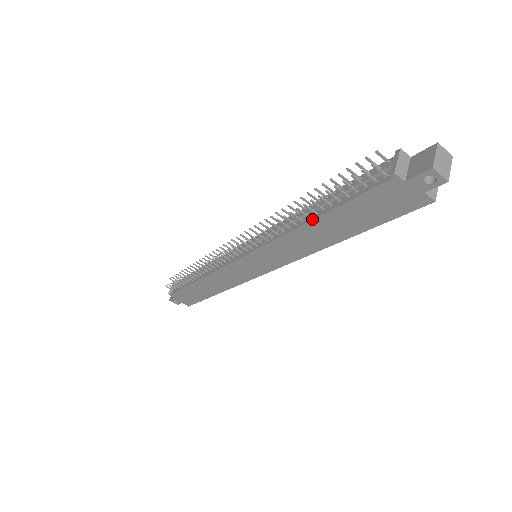
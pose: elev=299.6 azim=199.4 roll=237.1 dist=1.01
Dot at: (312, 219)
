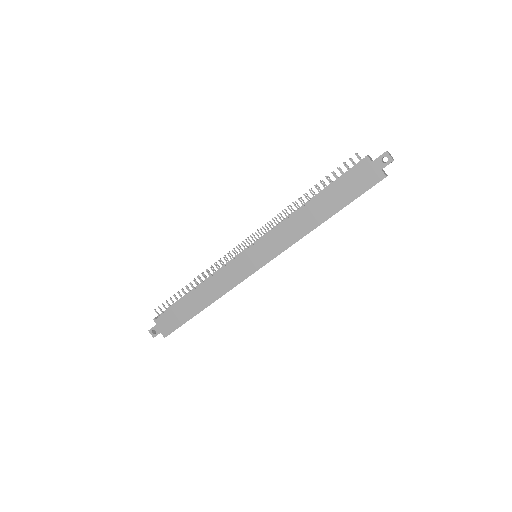
Dot at: (312, 199)
